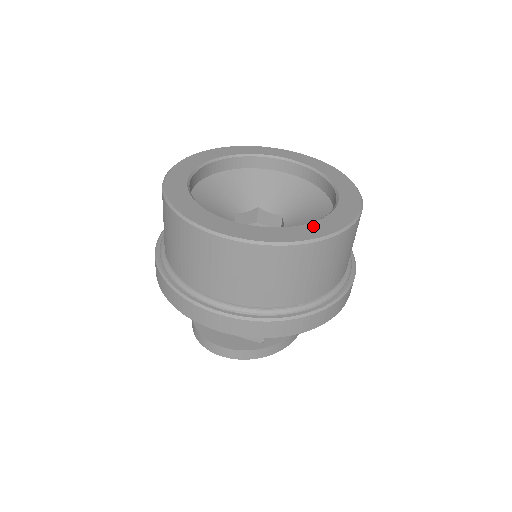
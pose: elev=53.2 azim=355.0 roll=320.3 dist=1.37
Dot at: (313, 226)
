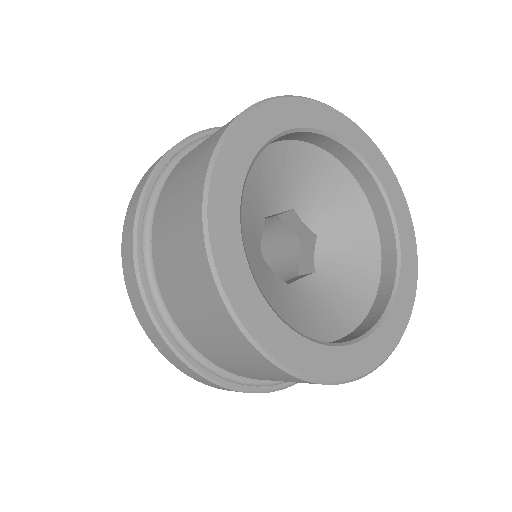
Dot at: (405, 263)
